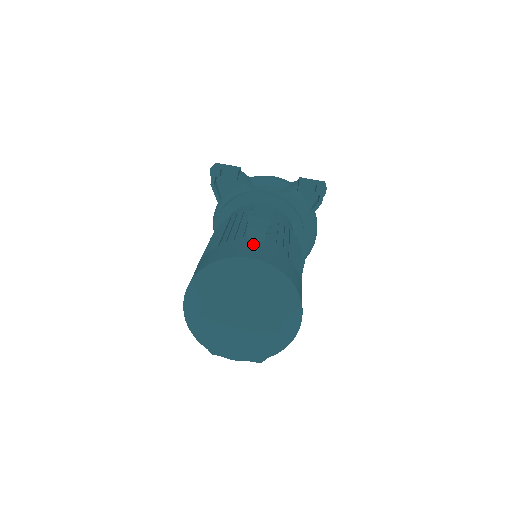
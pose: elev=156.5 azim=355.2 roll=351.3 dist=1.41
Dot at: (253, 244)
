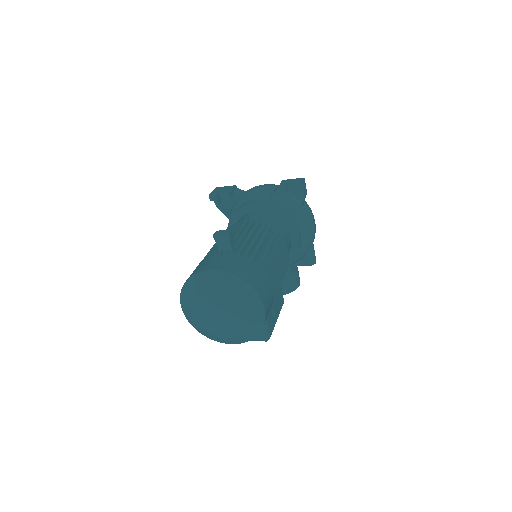
Dot at: (219, 257)
